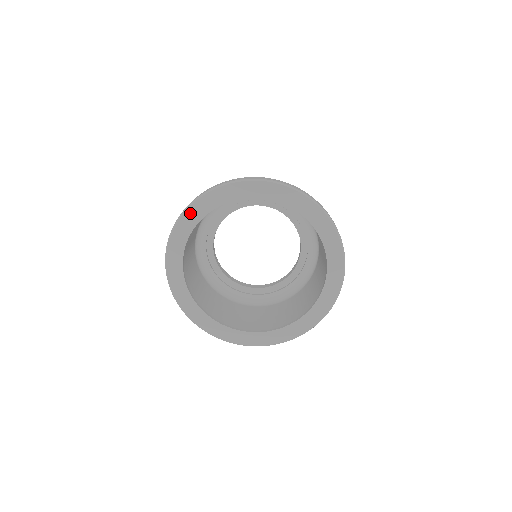
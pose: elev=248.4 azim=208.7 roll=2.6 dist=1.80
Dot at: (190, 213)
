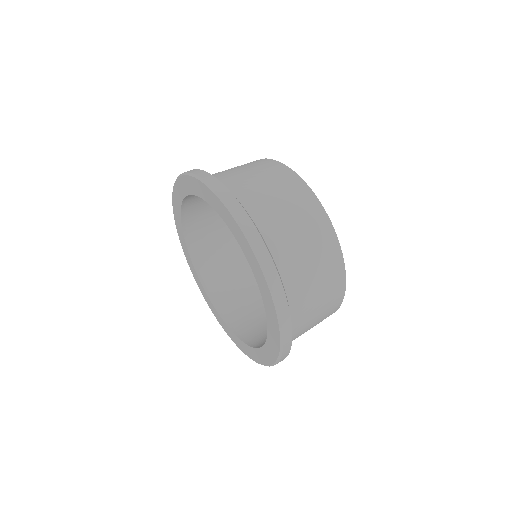
Dot at: (177, 188)
